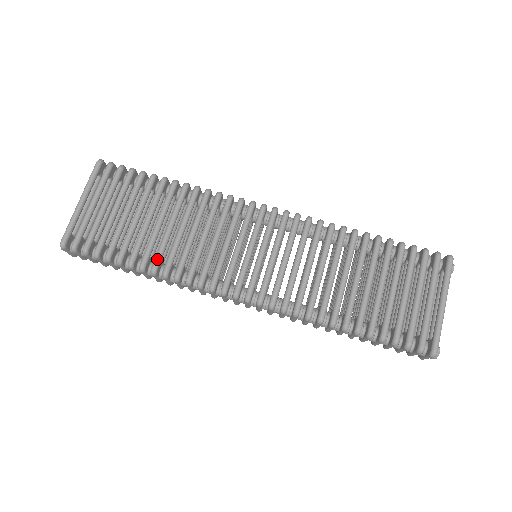
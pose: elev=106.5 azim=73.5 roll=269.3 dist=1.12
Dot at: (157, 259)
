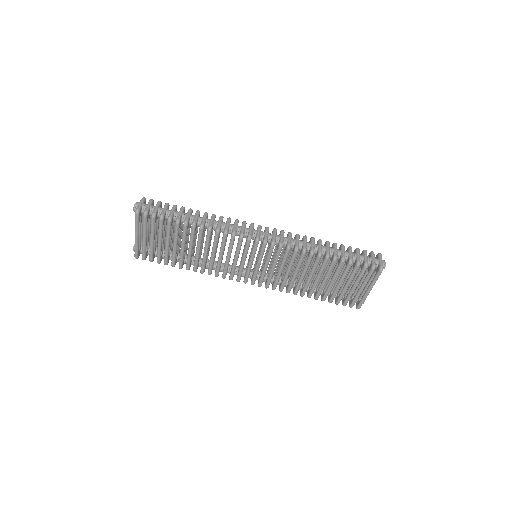
Dot at: (195, 267)
